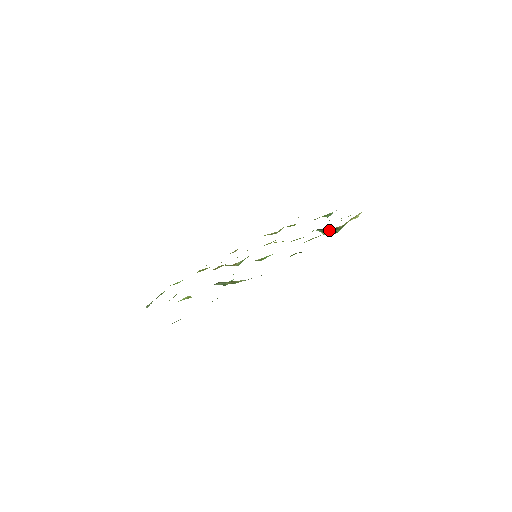
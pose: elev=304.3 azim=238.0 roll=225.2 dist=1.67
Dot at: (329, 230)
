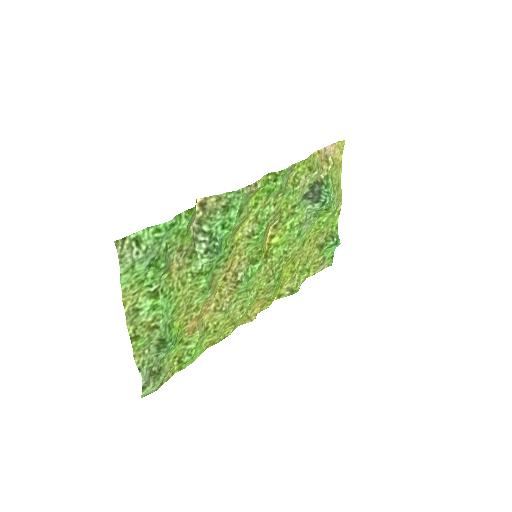
Dot at: (315, 191)
